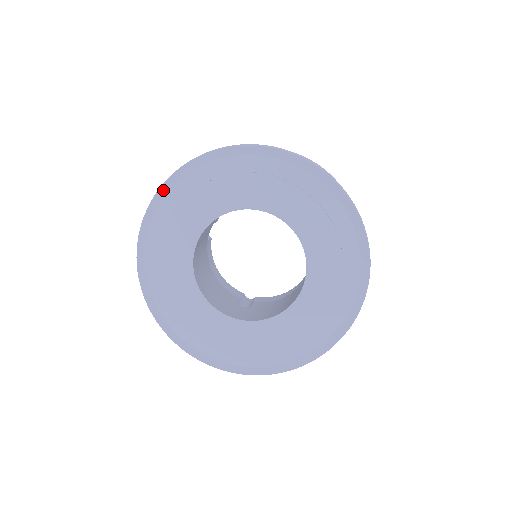
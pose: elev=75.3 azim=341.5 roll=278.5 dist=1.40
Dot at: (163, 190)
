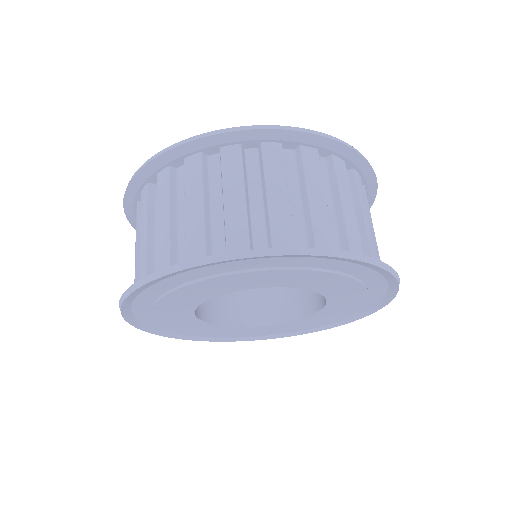
Dot at: (281, 256)
